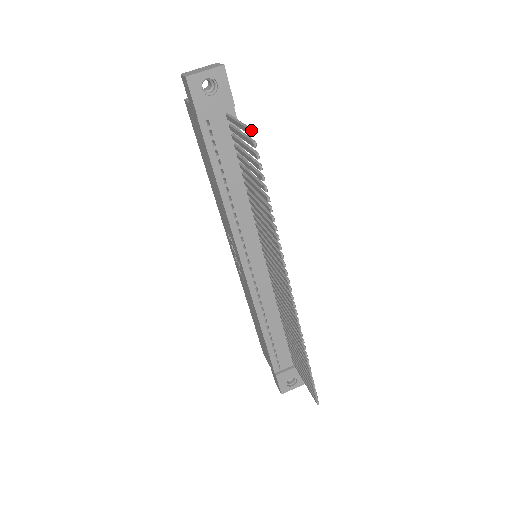
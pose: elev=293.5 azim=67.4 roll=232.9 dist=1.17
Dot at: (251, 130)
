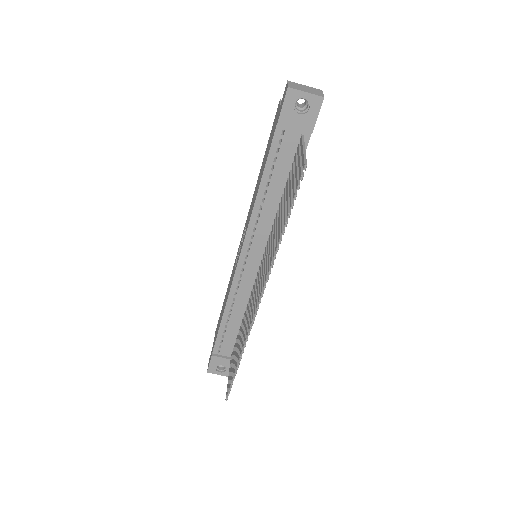
Dot at: (305, 165)
